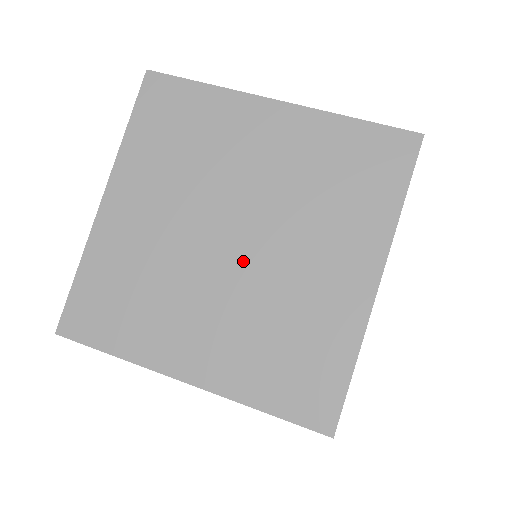
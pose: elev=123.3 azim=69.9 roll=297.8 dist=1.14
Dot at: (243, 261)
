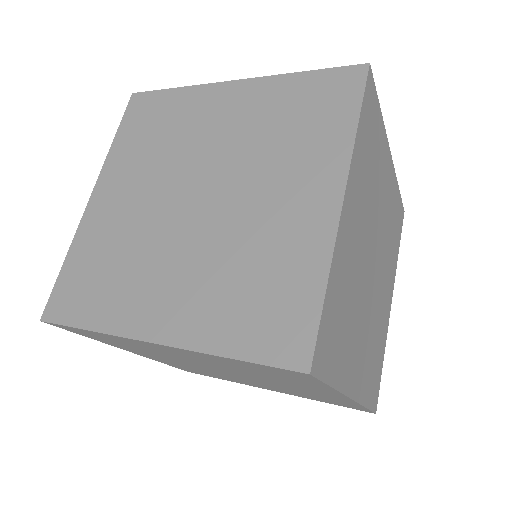
Dot at: occluded
